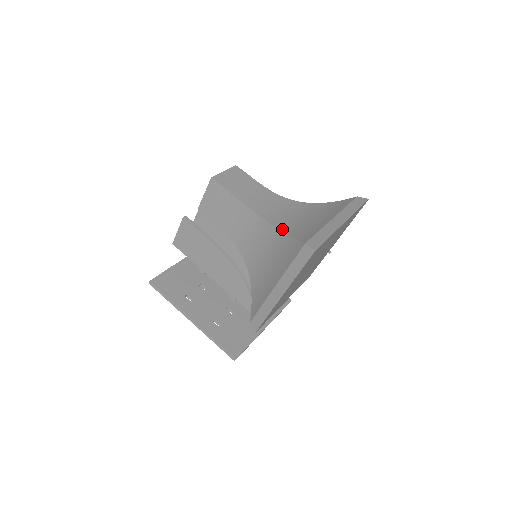
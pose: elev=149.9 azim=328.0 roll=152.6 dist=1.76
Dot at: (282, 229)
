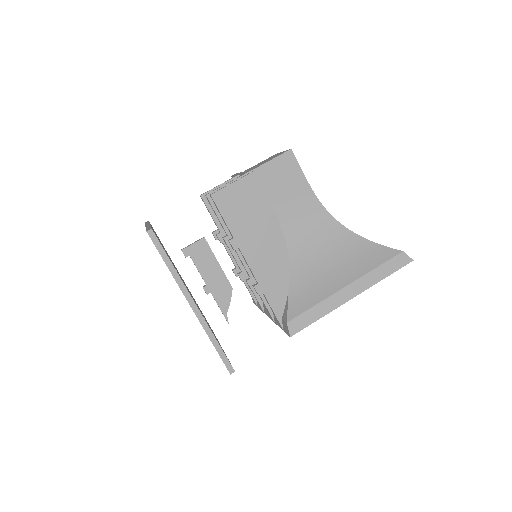
Dot at: (355, 233)
